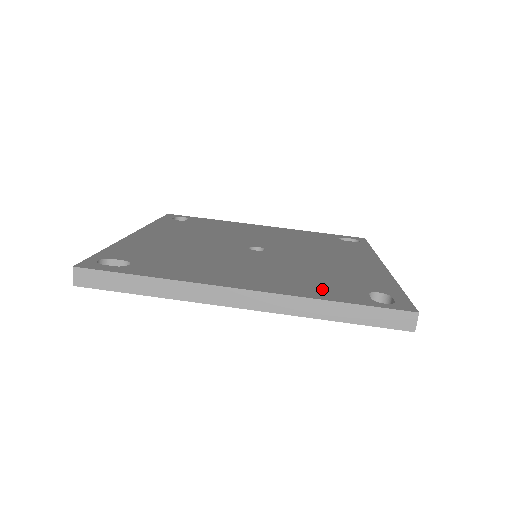
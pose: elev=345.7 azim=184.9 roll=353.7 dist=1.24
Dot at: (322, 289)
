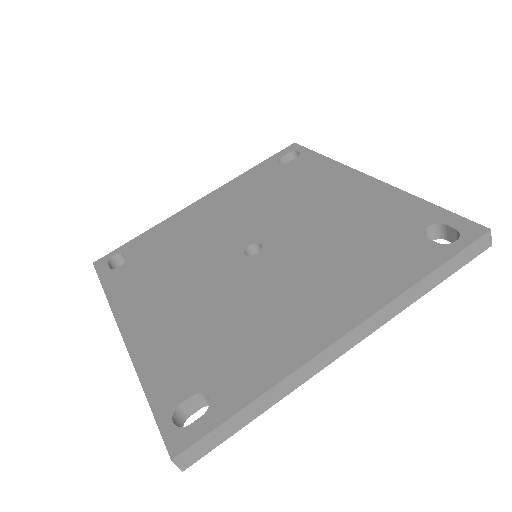
Dot at: (170, 363)
